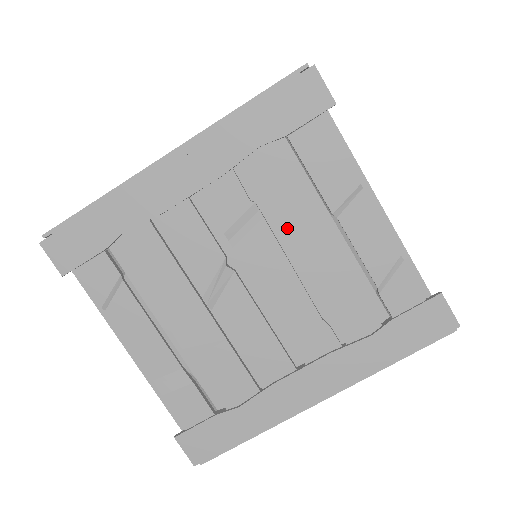
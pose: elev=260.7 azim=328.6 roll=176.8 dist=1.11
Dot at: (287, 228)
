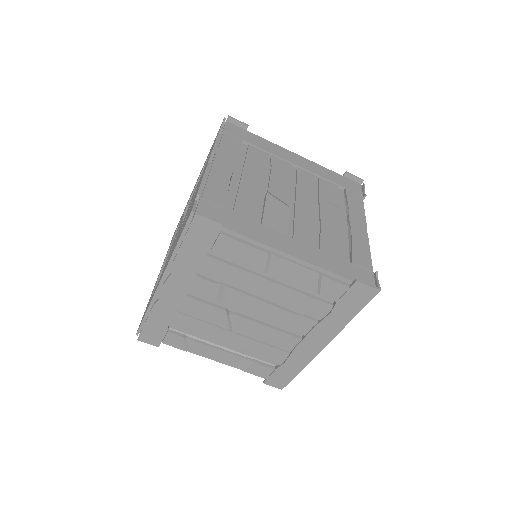
Dot at: (246, 287)
